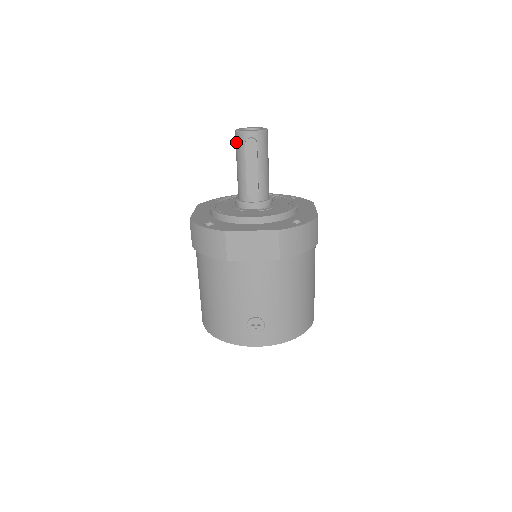
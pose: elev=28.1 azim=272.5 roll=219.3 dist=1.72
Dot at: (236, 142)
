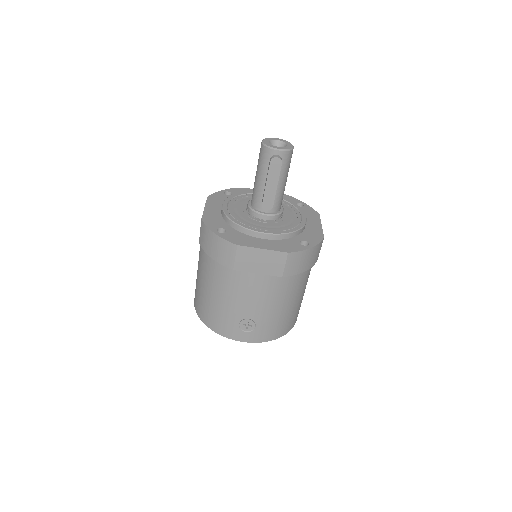
Dot at: (261, 154)
